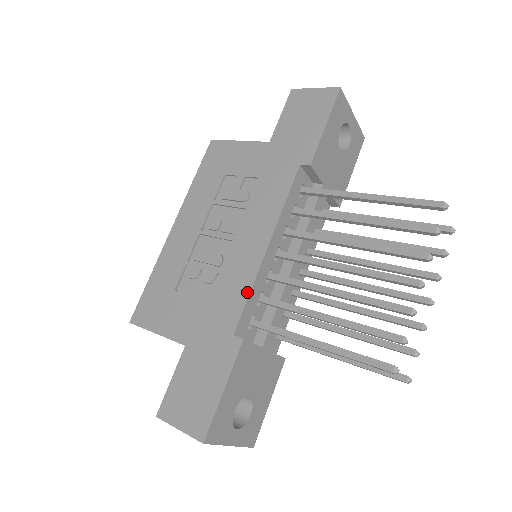
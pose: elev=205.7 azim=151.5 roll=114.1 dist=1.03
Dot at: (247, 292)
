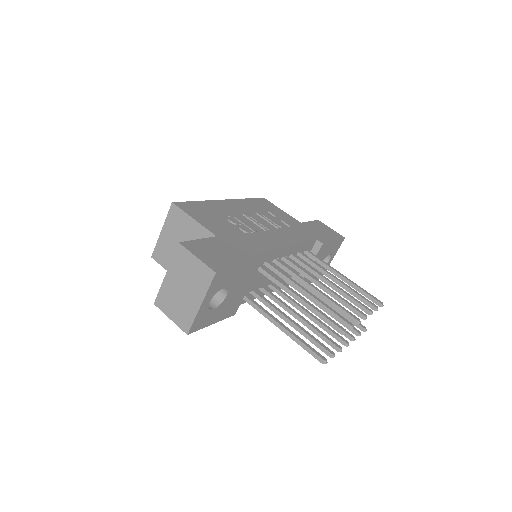
Dot at: (271, 249)
